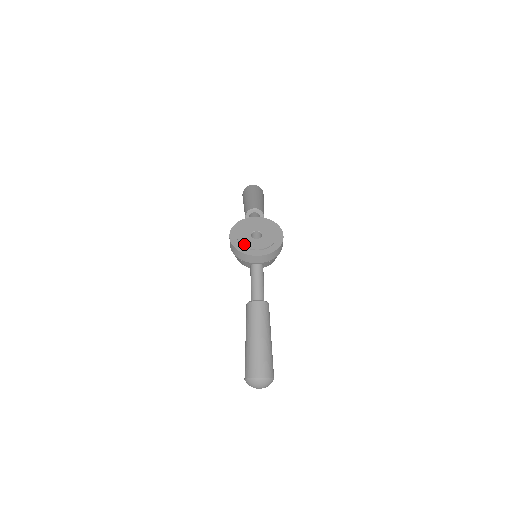
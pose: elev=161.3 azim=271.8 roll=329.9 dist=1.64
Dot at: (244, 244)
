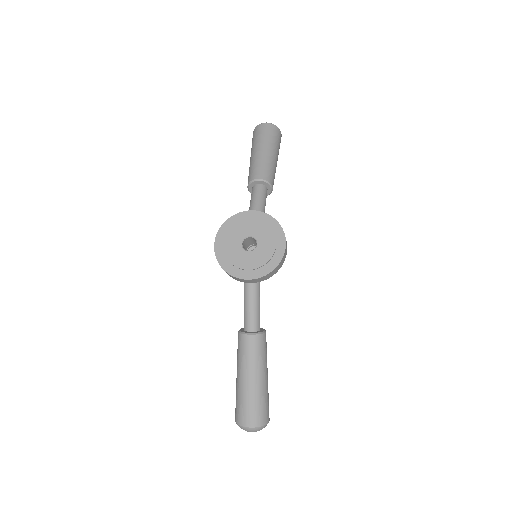
Dot at: (231, 260)
